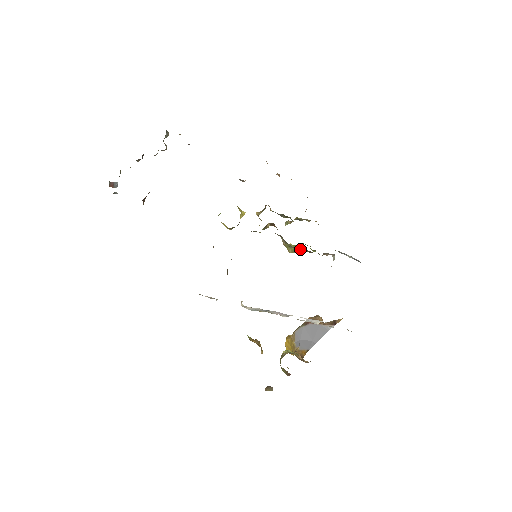
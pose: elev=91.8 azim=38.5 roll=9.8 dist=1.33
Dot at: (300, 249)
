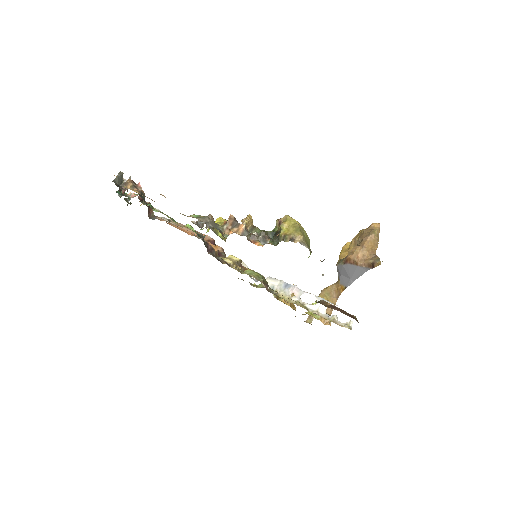
Dot at: occluded
